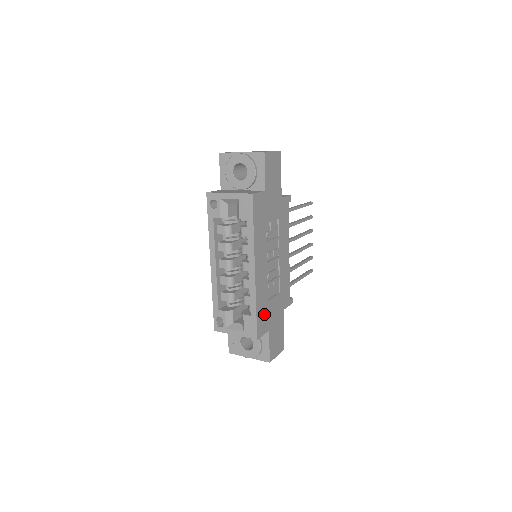
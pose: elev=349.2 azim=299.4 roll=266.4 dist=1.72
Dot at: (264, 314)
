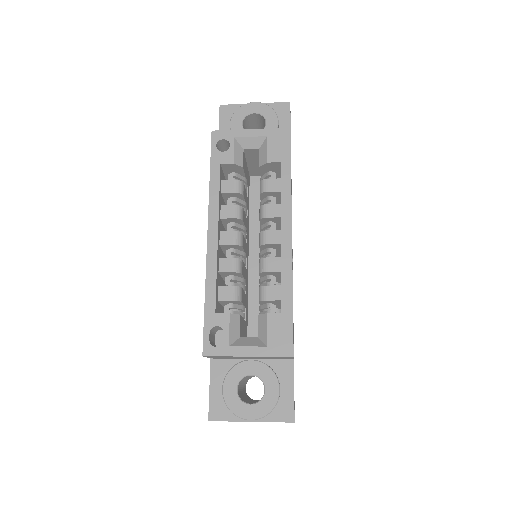
Dot at: occluded
